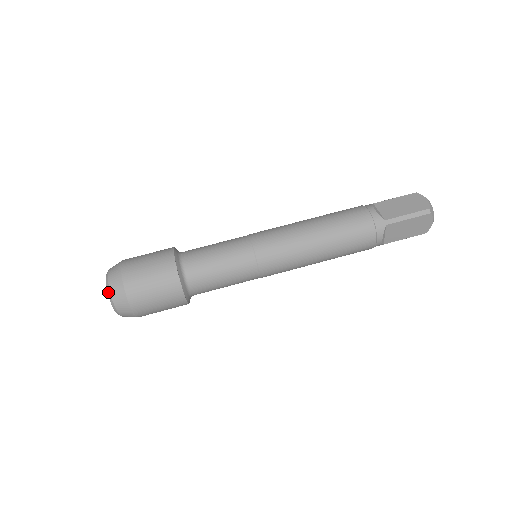
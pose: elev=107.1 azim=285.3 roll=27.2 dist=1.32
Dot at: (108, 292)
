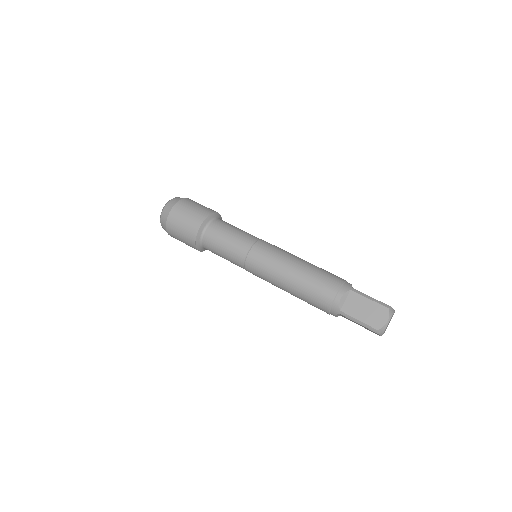
Dot at: occluded
